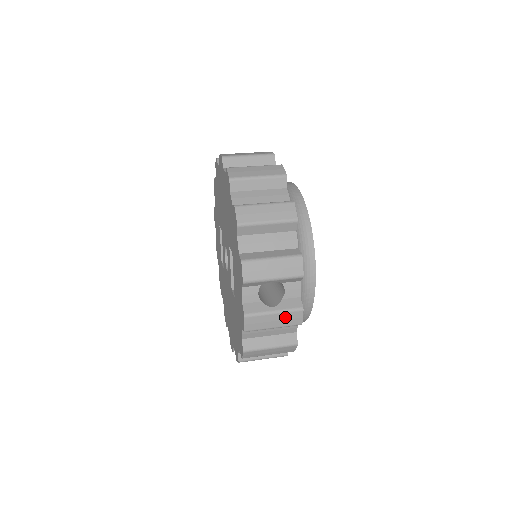
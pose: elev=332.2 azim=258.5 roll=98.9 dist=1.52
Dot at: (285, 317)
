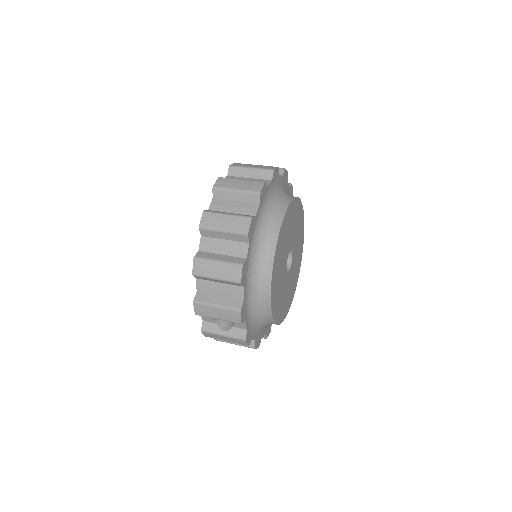
Dot at: (232, 340)
